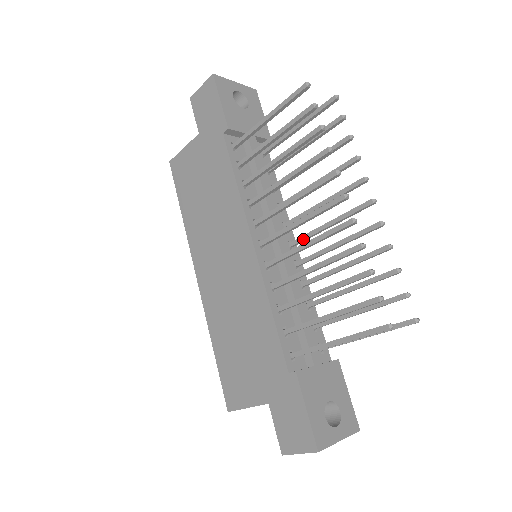
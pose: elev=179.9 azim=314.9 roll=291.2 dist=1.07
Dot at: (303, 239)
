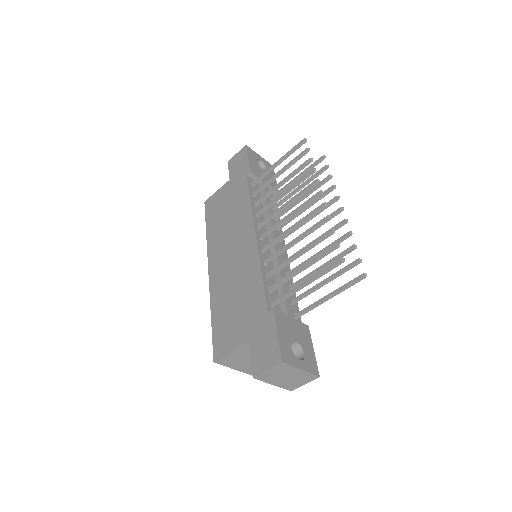
Dot at: occluded
